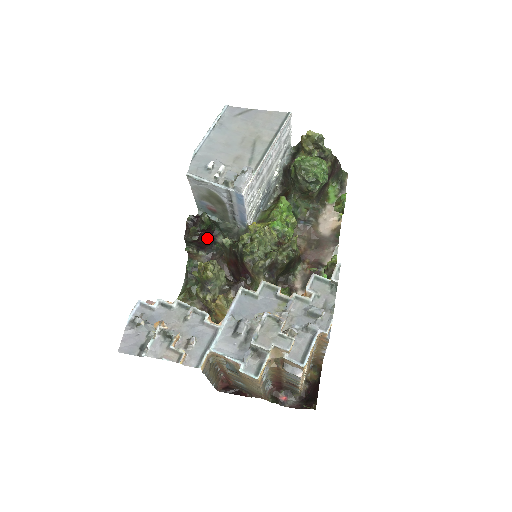
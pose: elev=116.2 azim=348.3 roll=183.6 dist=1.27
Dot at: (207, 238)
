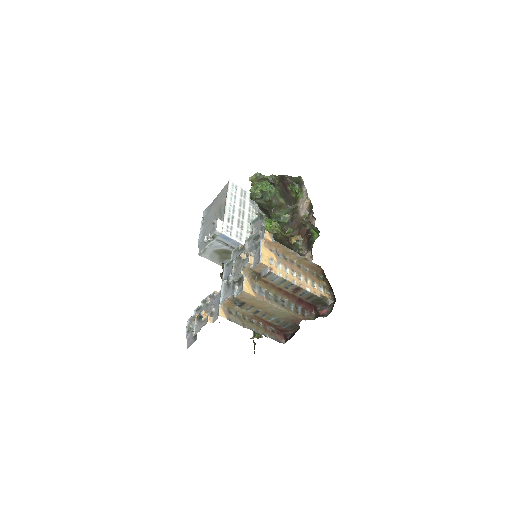
Dot at: occluded
